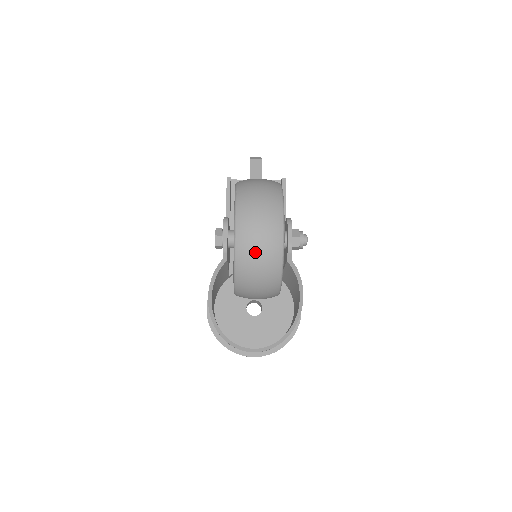
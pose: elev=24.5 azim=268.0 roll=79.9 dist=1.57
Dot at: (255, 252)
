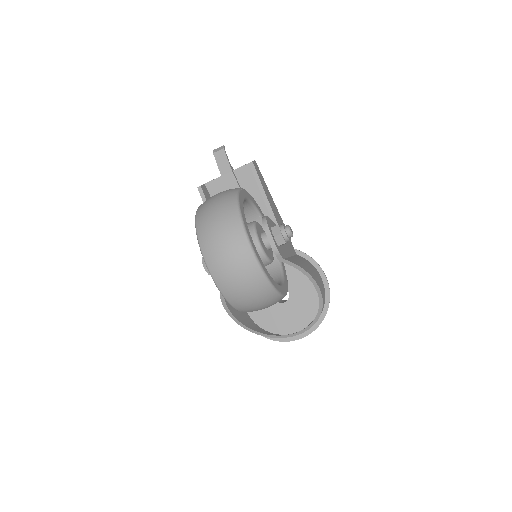
Dot at: (236, 284)
